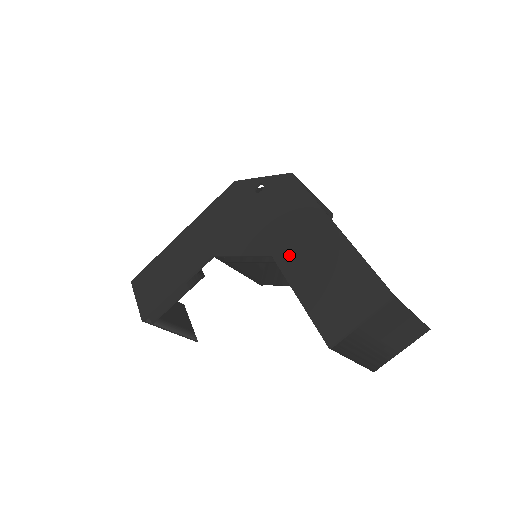
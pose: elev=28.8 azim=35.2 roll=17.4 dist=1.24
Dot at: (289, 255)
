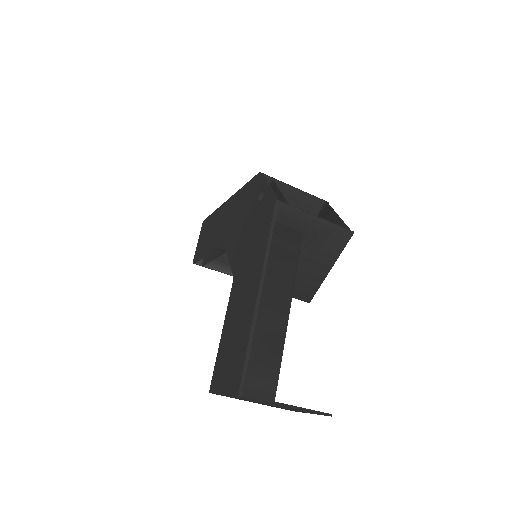
Dot at: (236, 289)
